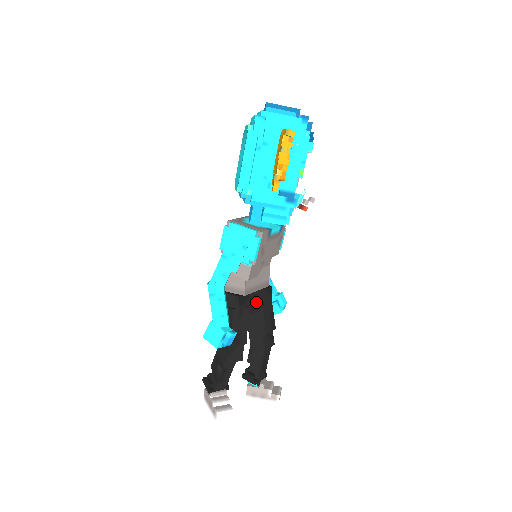
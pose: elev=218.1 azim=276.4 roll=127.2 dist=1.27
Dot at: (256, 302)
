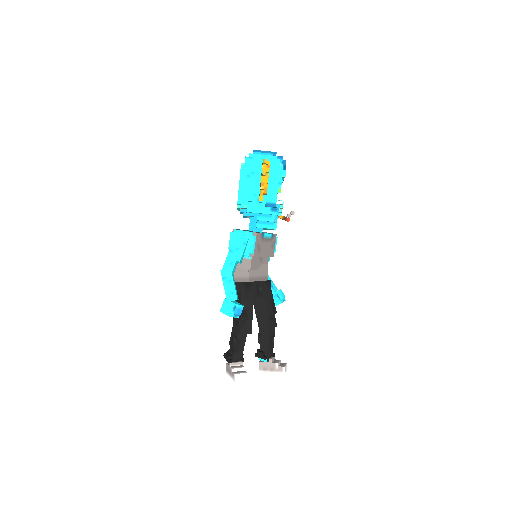
Dot at: (259, 290)
